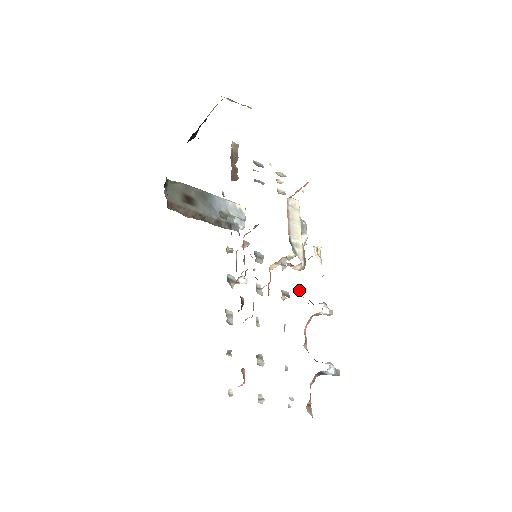
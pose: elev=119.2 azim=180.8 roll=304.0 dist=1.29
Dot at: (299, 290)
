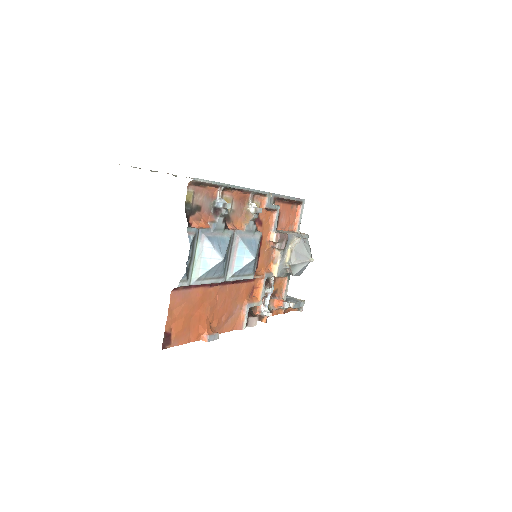
Dot at: occluded
